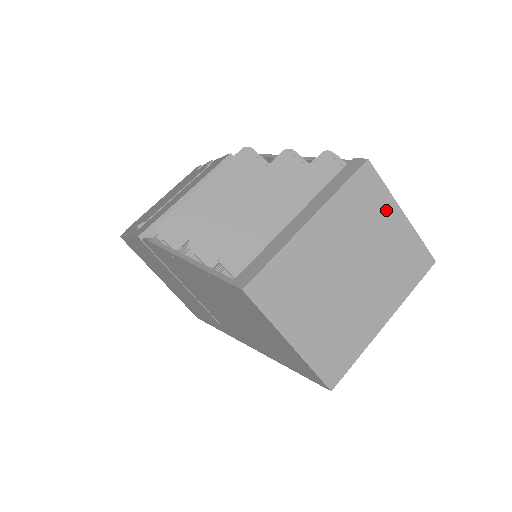
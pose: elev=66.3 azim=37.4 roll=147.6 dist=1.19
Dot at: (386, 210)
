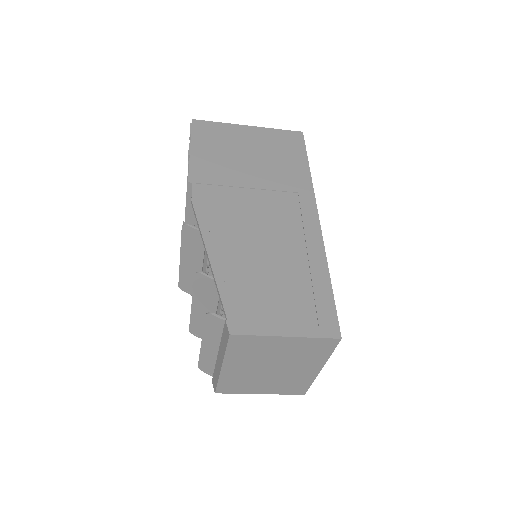
Dot at: (270, 342)
